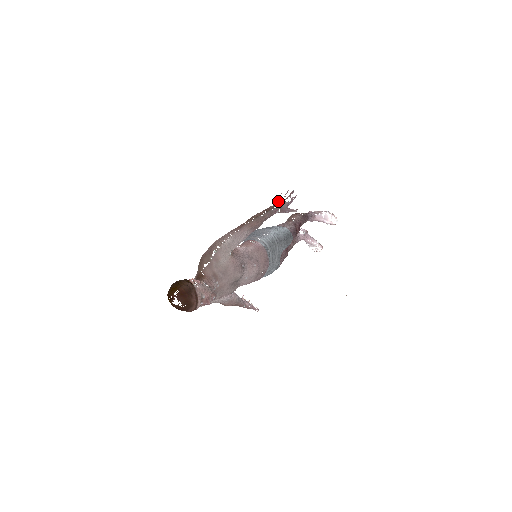
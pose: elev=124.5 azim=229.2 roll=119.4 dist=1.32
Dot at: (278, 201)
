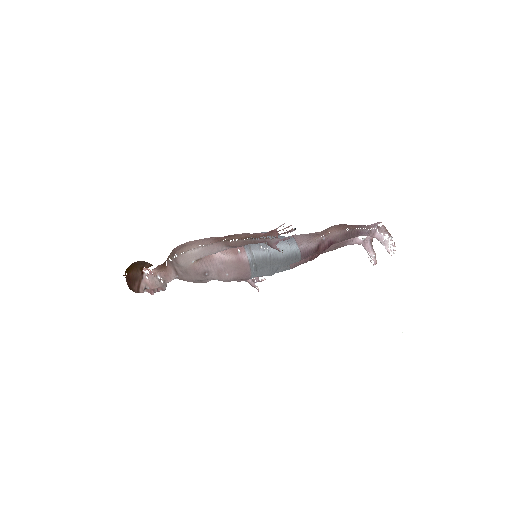
Dot at: (273, 231)
